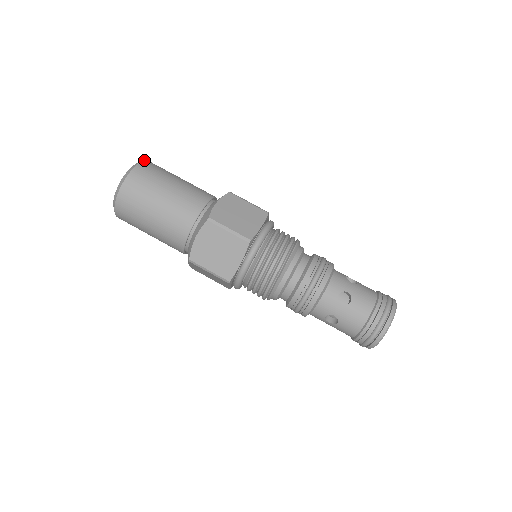
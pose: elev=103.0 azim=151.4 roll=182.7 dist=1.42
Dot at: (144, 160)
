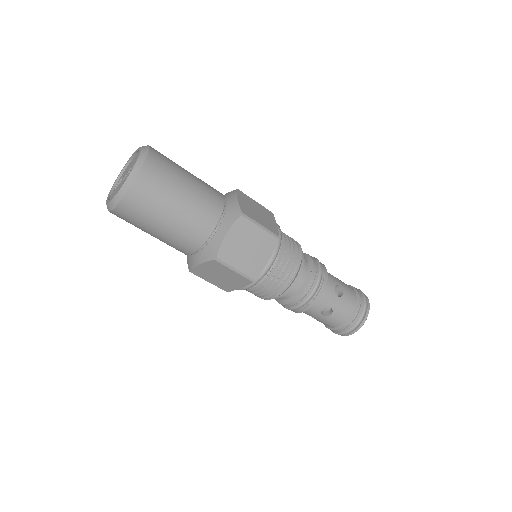
Dot at: (148, 145)
